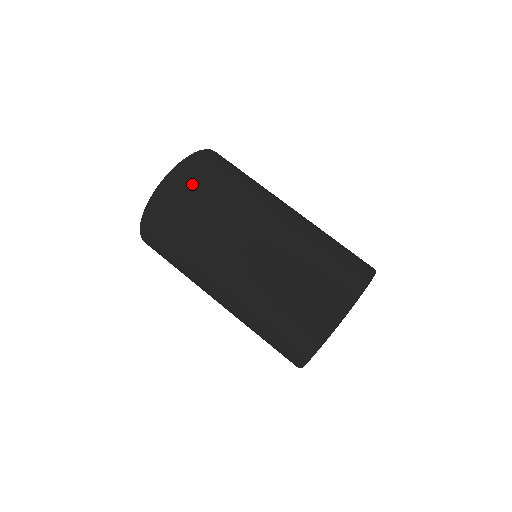
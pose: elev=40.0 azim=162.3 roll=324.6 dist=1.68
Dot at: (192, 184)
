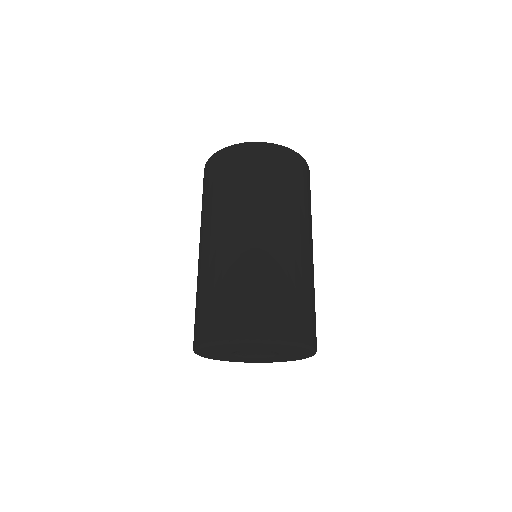
Dot at: (255, 162)
